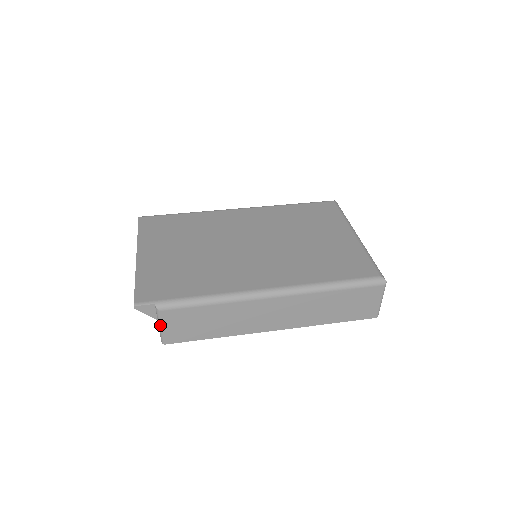
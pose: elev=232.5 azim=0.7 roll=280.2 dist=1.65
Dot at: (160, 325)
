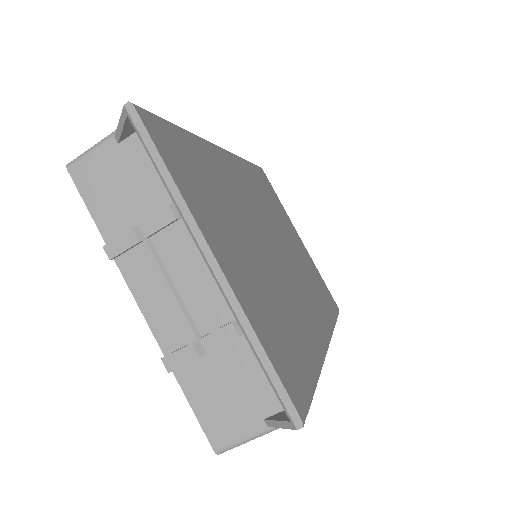
Dot at: occluded
